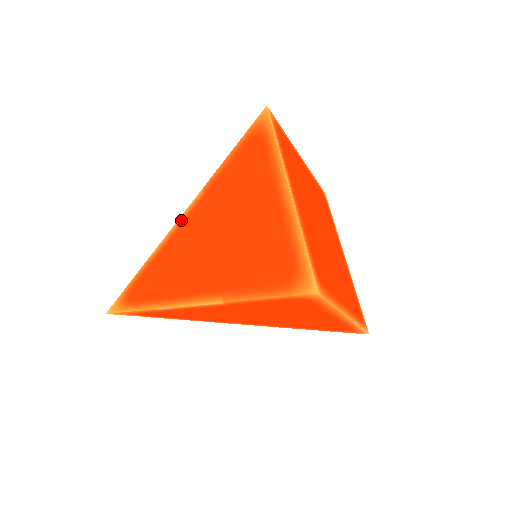
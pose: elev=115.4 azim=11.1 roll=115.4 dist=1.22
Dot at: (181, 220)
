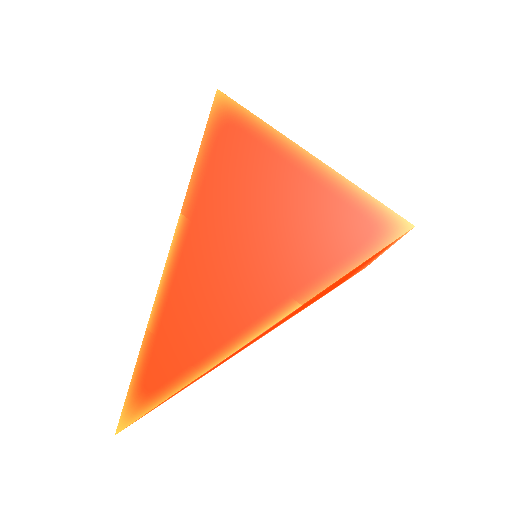
Dot at: (170, 263)
